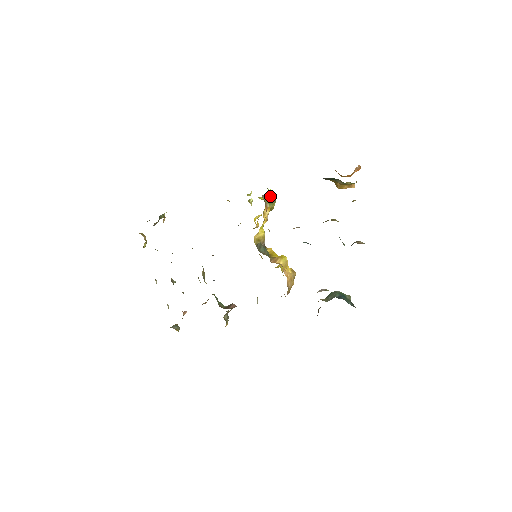
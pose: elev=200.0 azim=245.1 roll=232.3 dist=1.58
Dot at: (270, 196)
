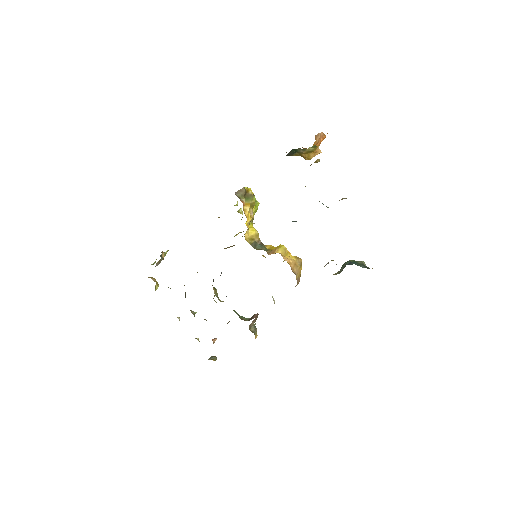
Dot at: (244, 192)
